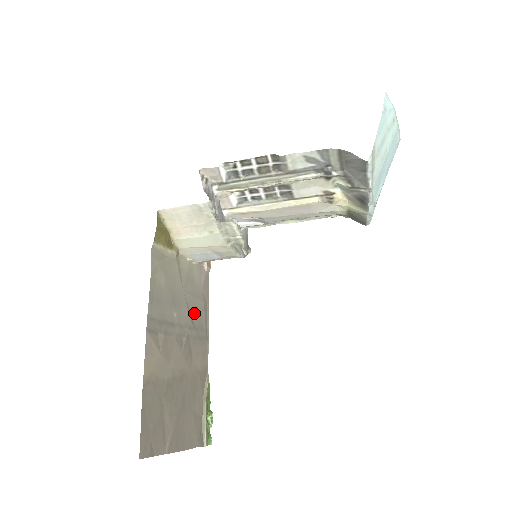
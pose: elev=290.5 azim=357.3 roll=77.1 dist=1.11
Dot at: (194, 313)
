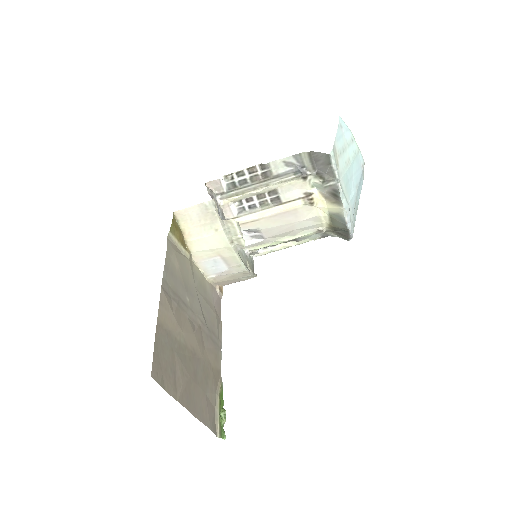
Dot at: (206, 315)
